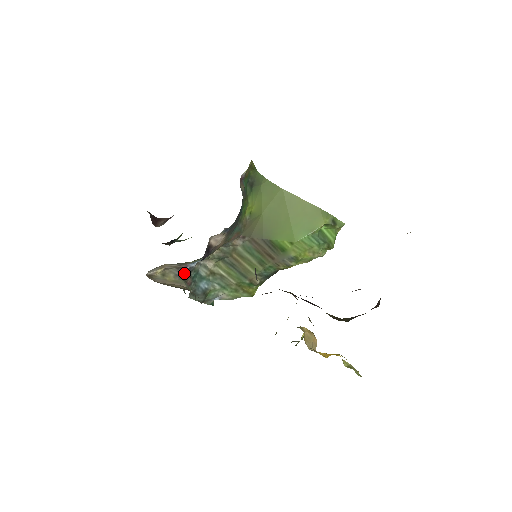
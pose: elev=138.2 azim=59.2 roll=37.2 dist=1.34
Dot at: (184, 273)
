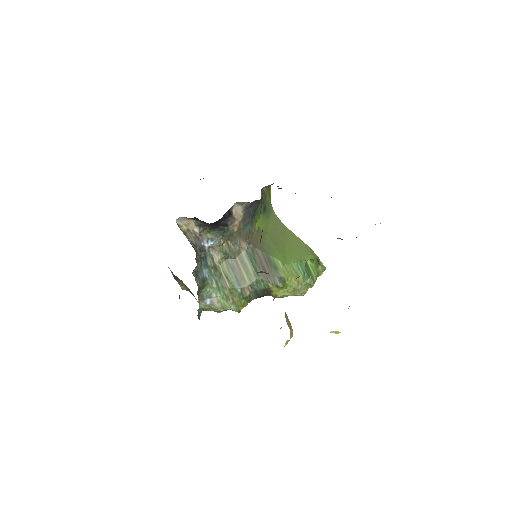
Dot at: (198, 247)
